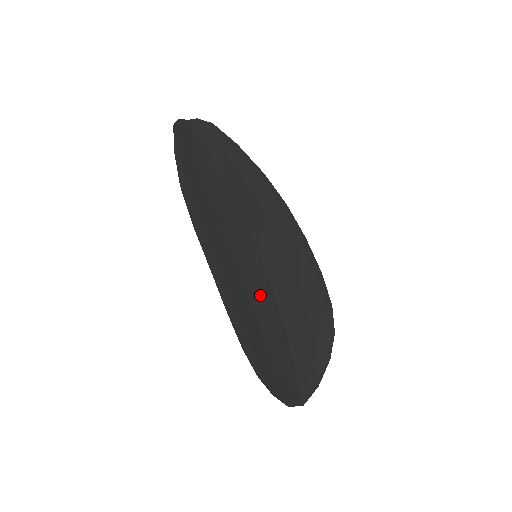
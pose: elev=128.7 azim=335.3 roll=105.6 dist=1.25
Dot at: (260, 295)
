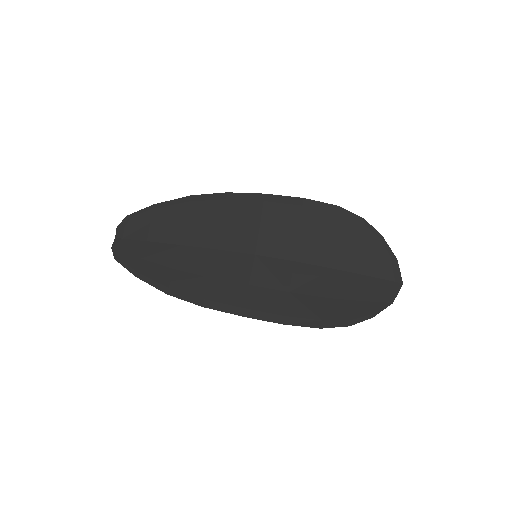
Dot at: (289, 278)
